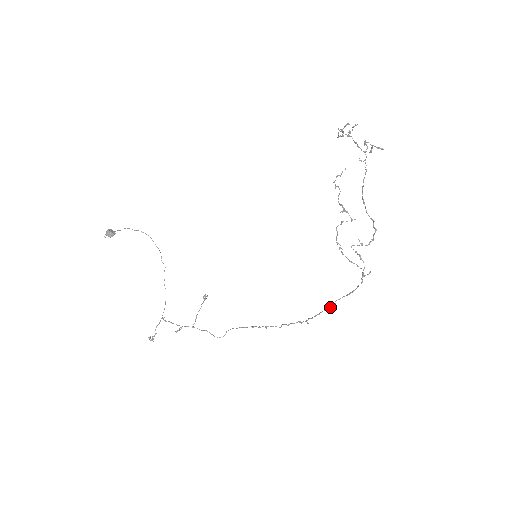
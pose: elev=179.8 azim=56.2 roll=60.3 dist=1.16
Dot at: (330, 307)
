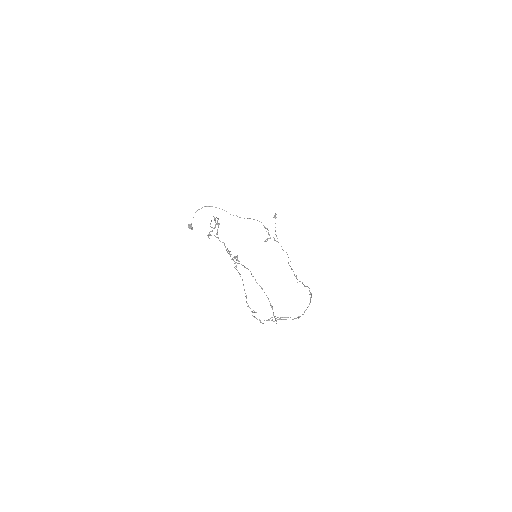
Dot at: (311, 297)
